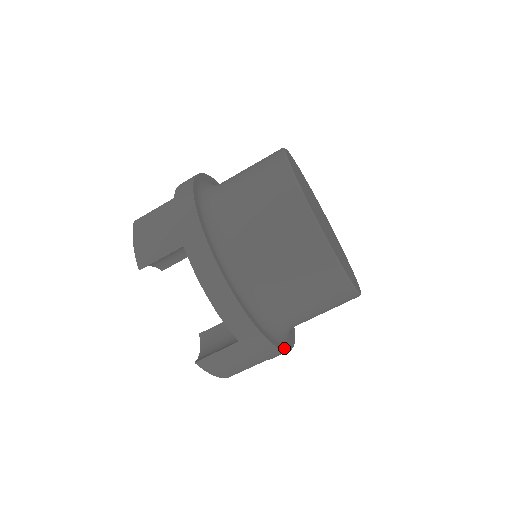
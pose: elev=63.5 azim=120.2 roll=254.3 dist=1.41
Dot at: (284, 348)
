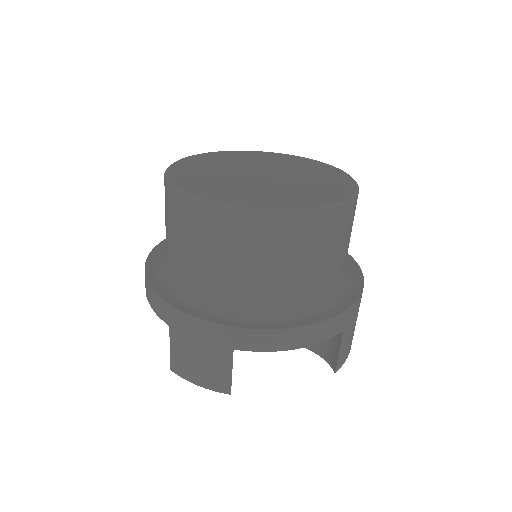
Dot at: (361, 280)
